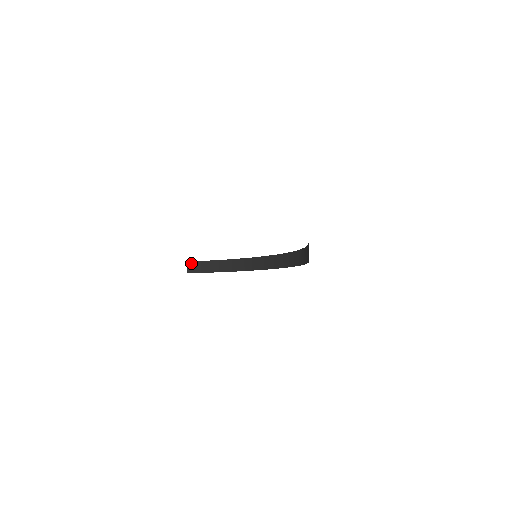
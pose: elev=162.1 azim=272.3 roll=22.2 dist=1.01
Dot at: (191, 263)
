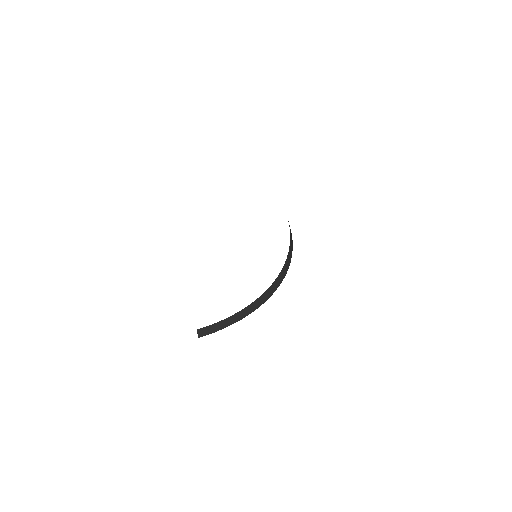
Dot at: (201, 329)
